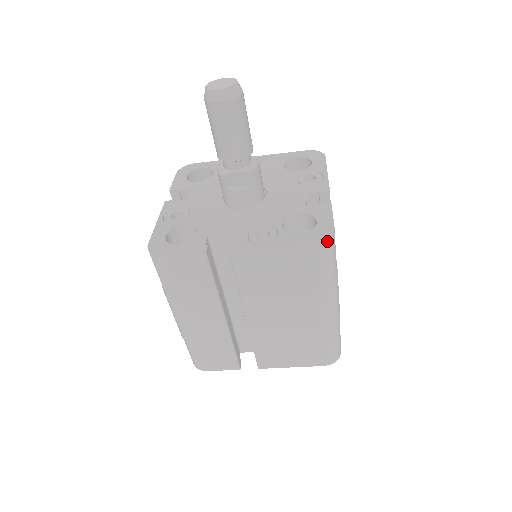
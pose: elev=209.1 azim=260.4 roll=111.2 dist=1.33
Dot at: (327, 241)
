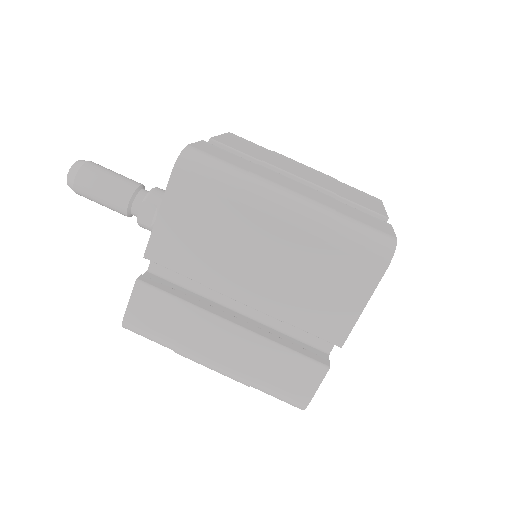
Dot at: (182, 158)
